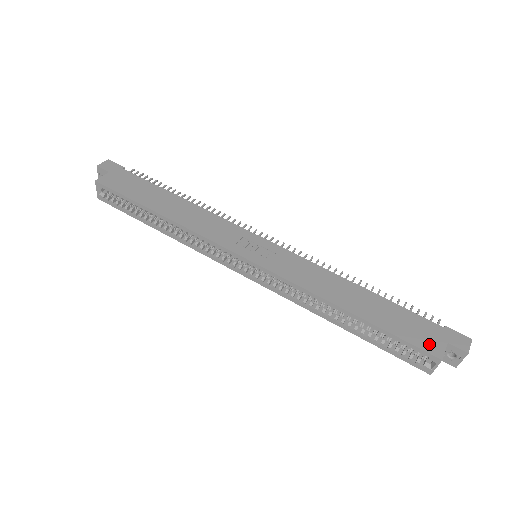
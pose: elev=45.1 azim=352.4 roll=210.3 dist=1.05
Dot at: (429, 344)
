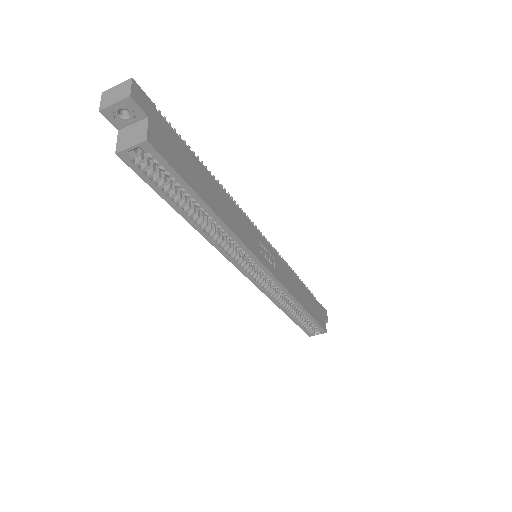
Dot at: (323, 322)
